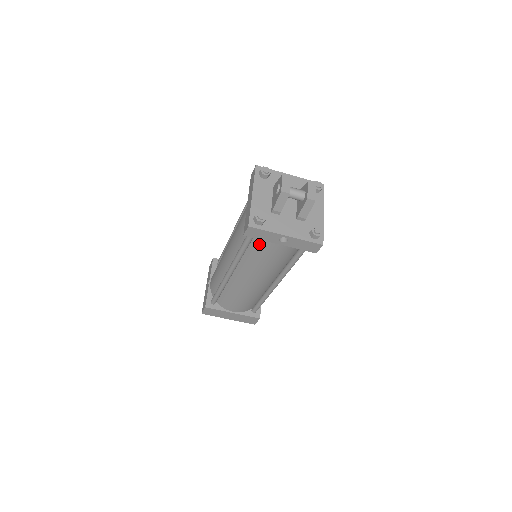
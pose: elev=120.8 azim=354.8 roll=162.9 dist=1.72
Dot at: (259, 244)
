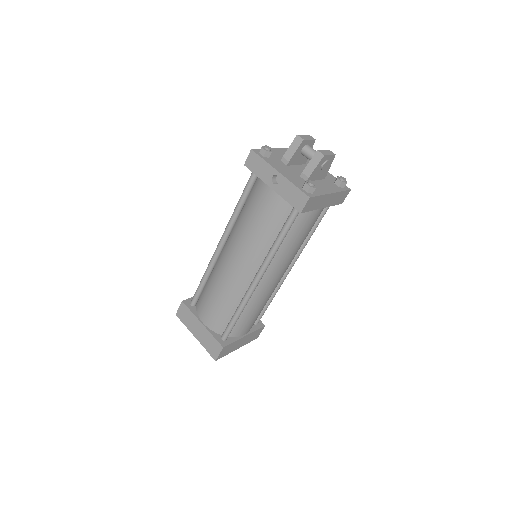
Dot at: (255, 192)
